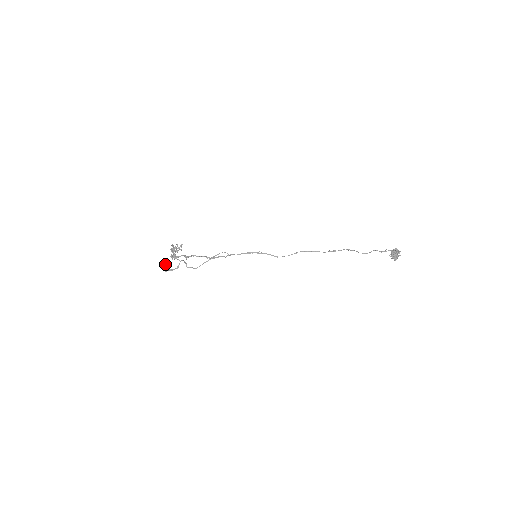
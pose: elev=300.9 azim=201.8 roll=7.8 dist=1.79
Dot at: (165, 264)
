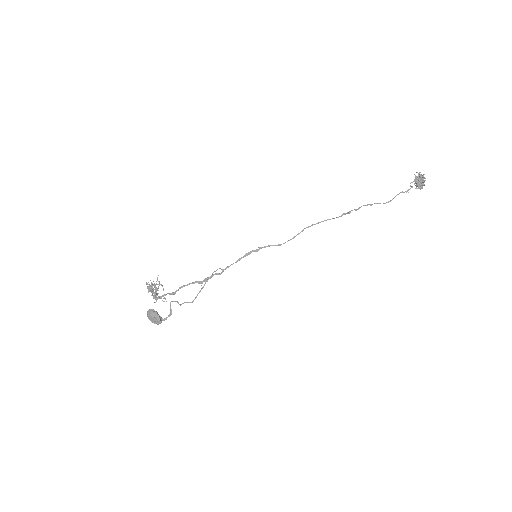
Dot at: (154, 317)
